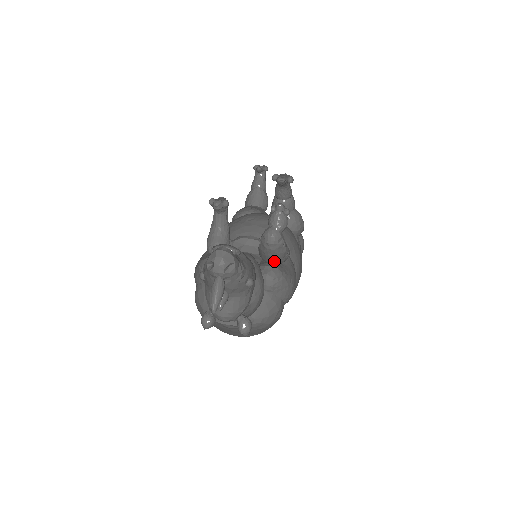
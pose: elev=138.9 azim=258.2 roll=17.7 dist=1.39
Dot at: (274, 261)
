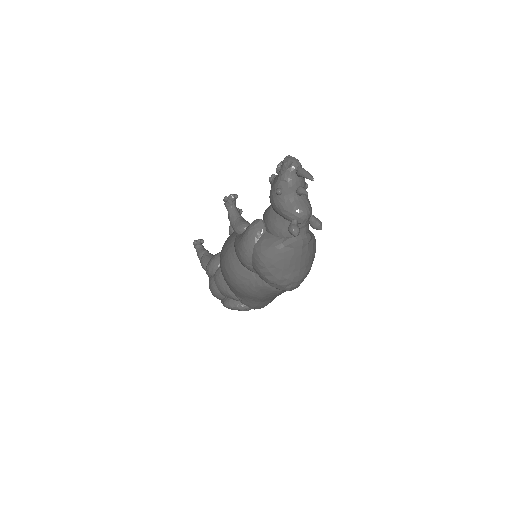
Dot at: occluded
